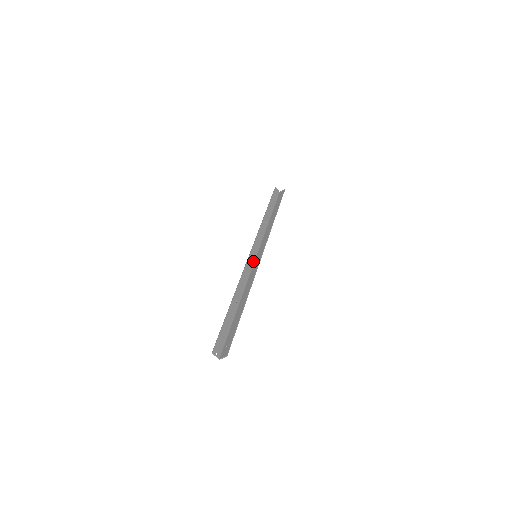
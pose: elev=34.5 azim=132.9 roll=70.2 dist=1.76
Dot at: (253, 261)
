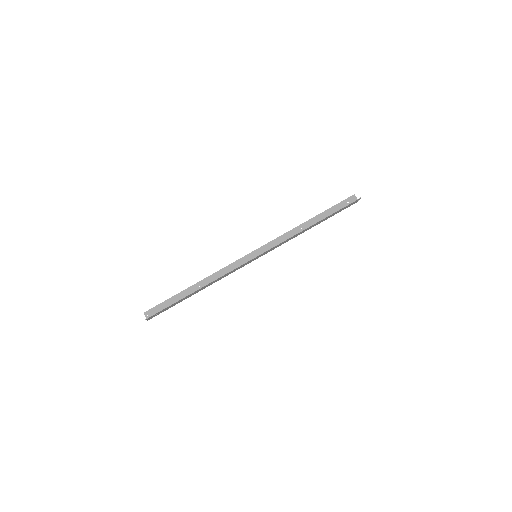
Dot at: occluded
